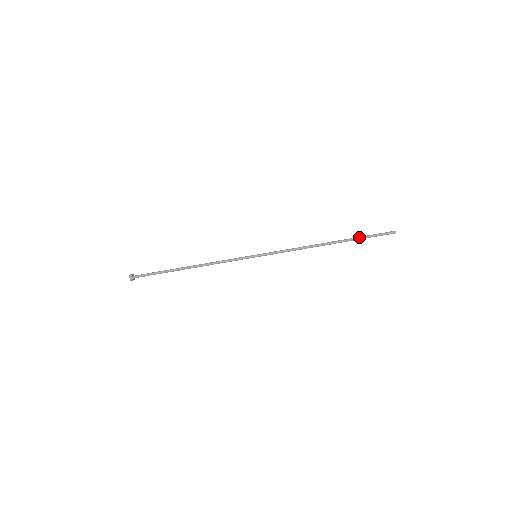
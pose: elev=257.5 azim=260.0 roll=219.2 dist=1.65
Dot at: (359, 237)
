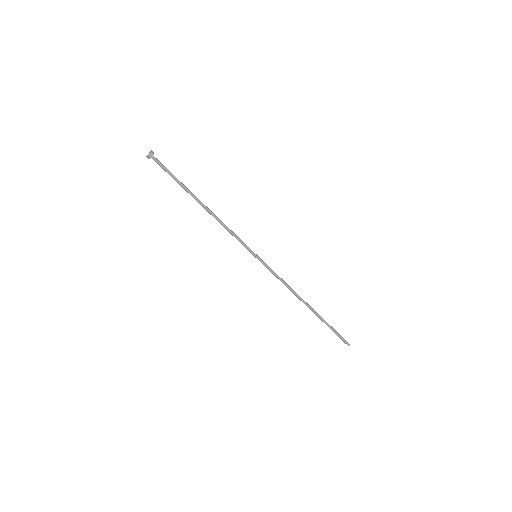
Dot at: occluded
